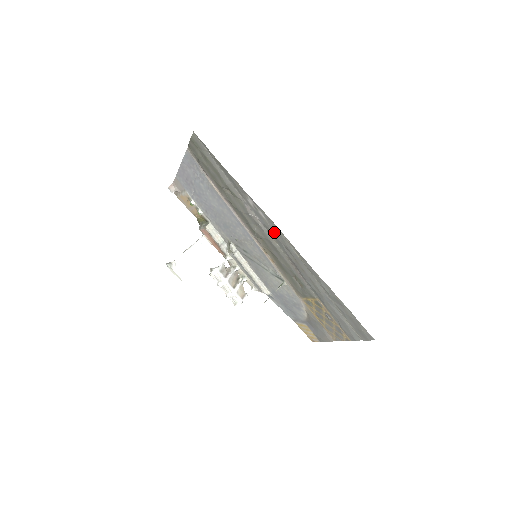
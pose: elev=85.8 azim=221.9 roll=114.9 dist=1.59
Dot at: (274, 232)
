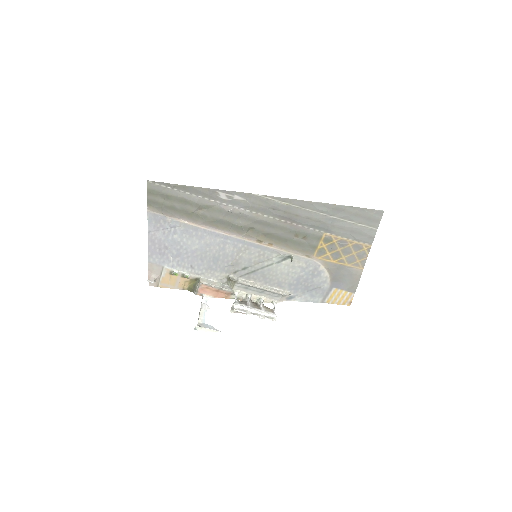
Dot at: (256, 204)
